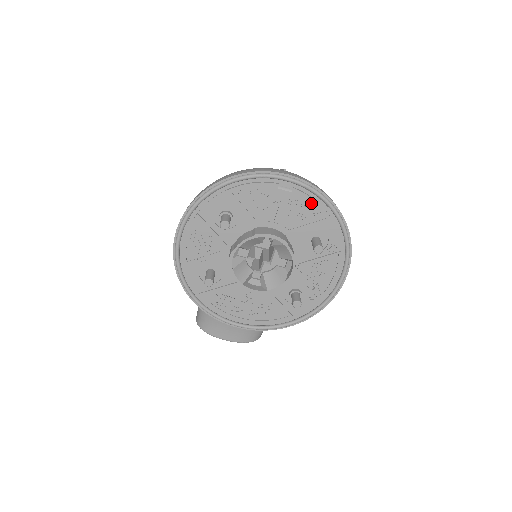
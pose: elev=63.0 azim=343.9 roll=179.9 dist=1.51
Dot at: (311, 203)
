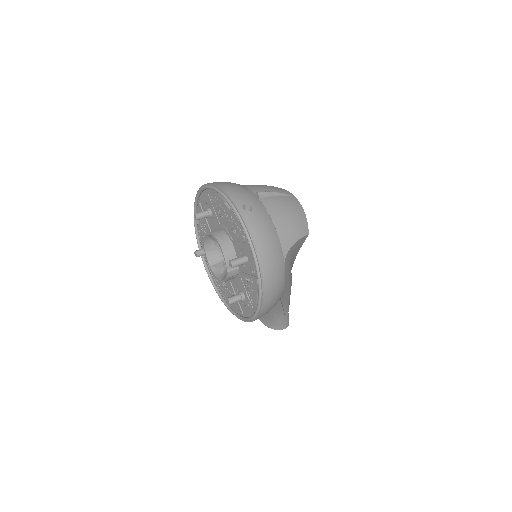
Dot at: (240, 225)
